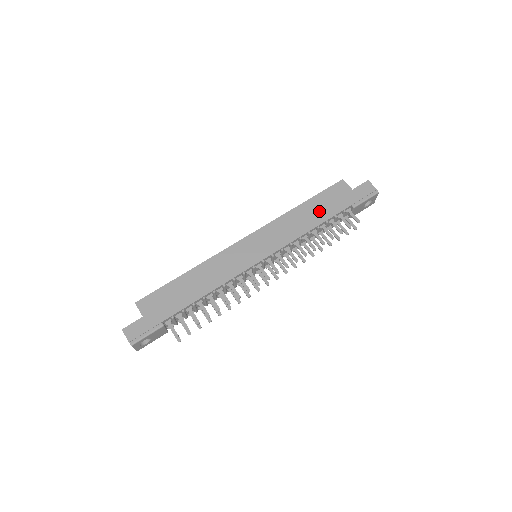
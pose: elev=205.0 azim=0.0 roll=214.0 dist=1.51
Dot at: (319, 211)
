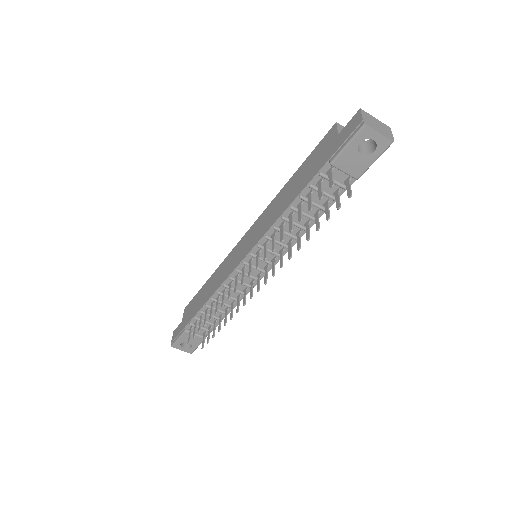
Dot at: (298, 183)
